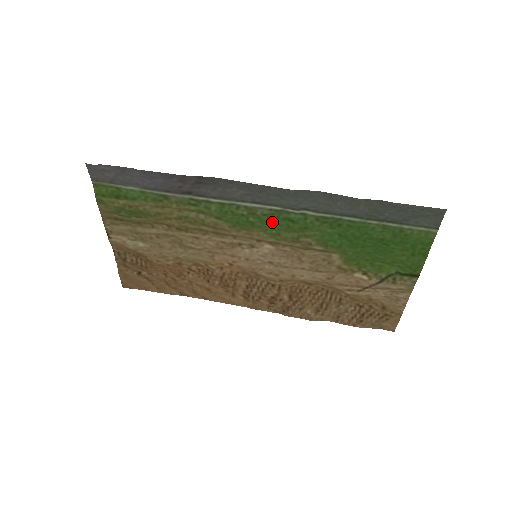
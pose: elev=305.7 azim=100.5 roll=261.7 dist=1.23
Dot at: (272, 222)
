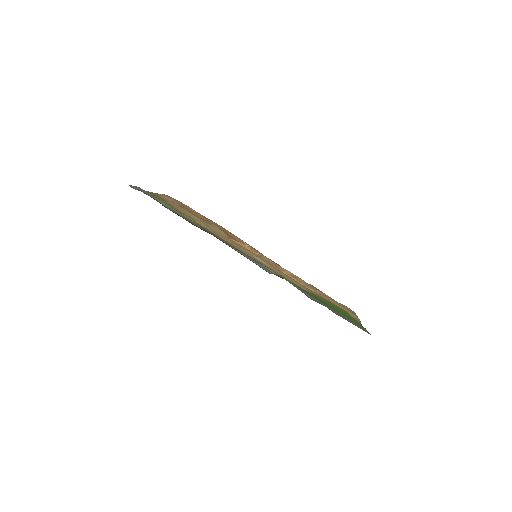
Dot at: occluded
